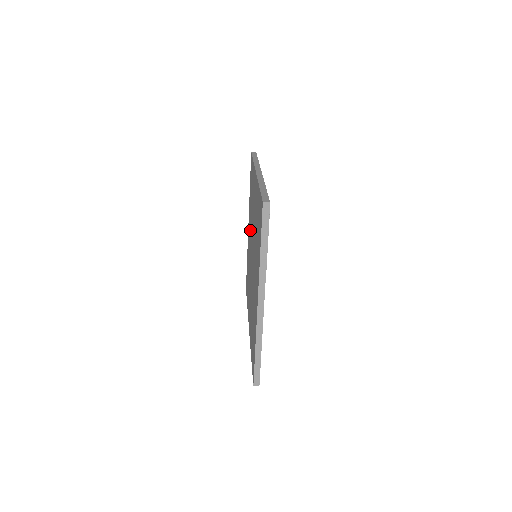
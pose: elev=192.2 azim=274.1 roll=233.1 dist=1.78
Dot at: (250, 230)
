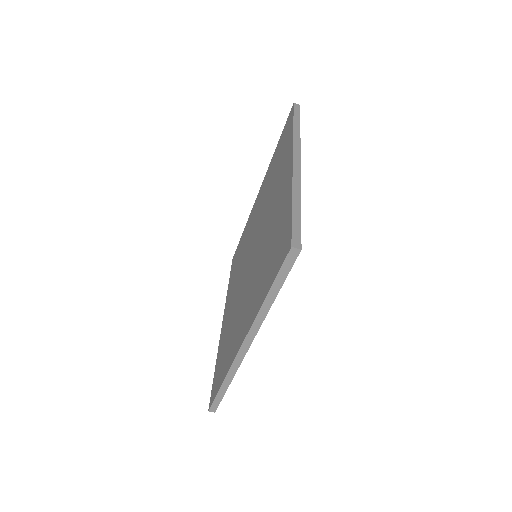
Dot at: (236, 282)
